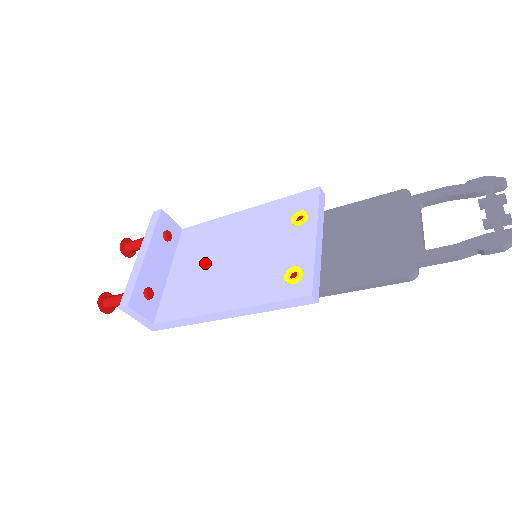
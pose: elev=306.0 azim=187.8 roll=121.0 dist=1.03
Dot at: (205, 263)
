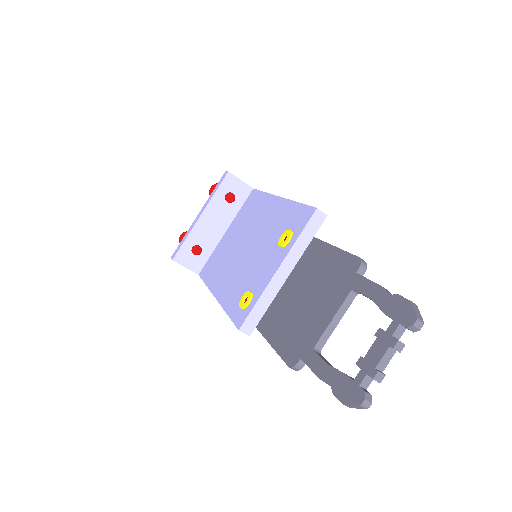
Dot at: (237, 239)
